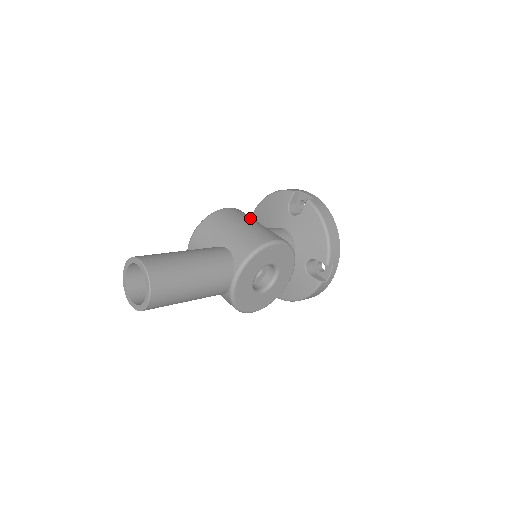
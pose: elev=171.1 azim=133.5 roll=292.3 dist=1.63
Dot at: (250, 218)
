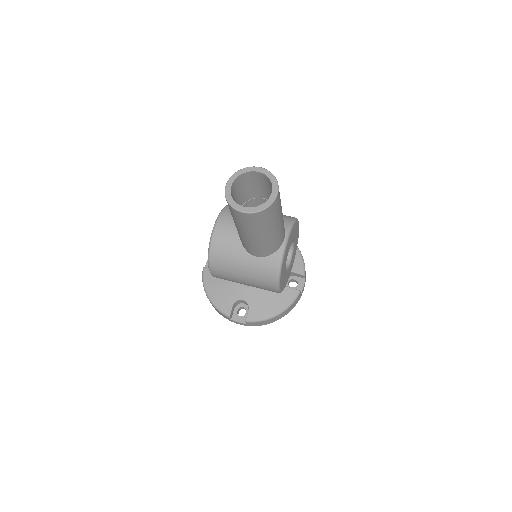
Dot at: occluded
